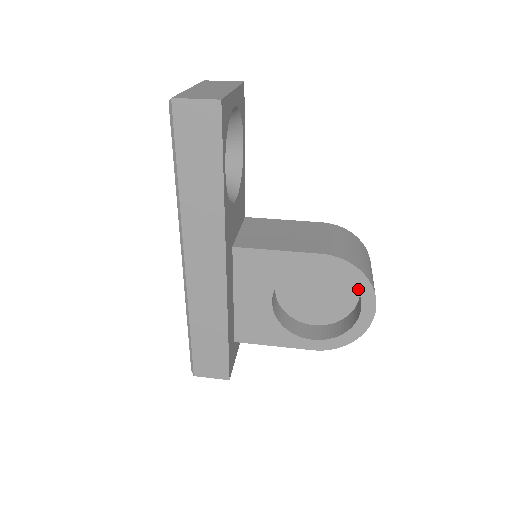
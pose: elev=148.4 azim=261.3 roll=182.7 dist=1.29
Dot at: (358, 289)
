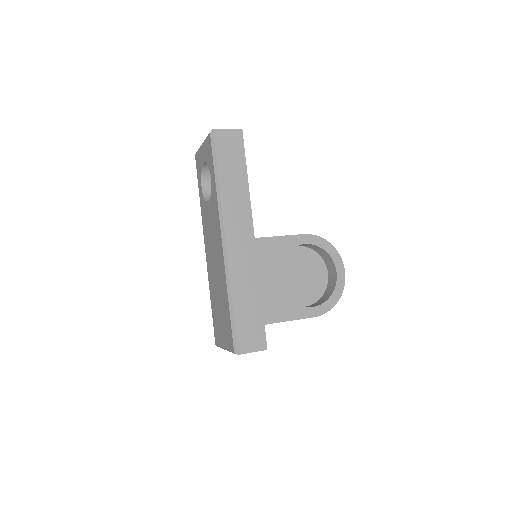
Dot at: (331, 257)
